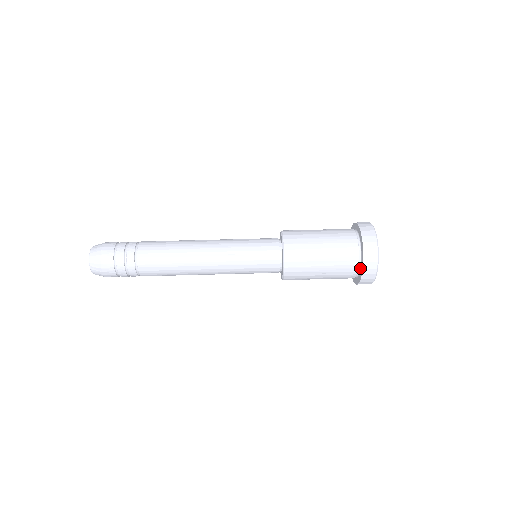
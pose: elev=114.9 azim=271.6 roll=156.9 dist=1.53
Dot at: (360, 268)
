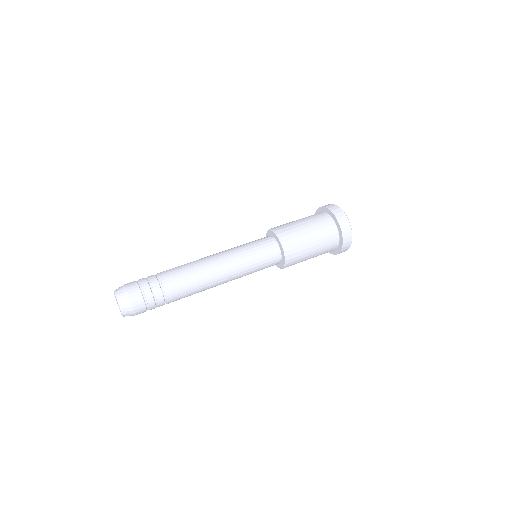
Dot at: (339, 243)
